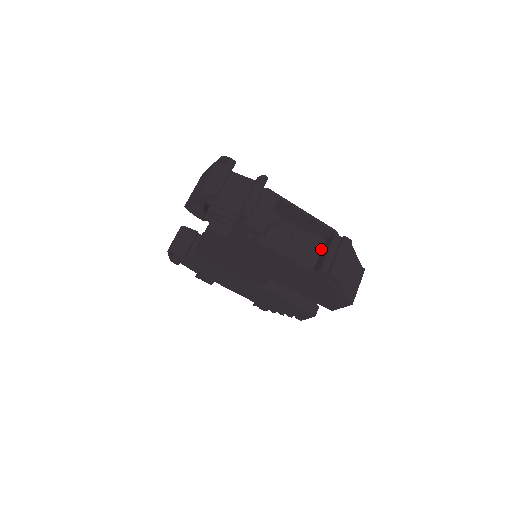
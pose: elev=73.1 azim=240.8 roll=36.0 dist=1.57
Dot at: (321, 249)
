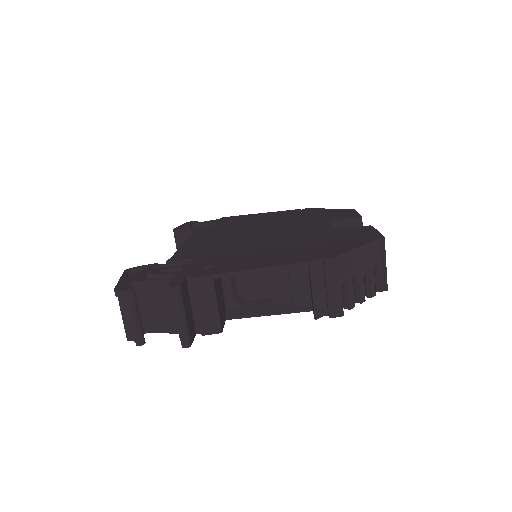
Dot at: (308, 275)
